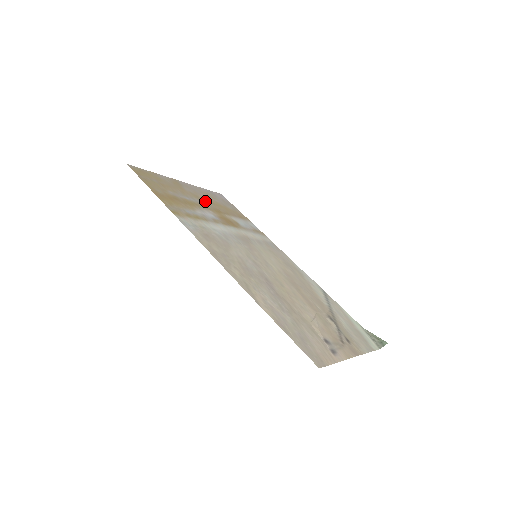
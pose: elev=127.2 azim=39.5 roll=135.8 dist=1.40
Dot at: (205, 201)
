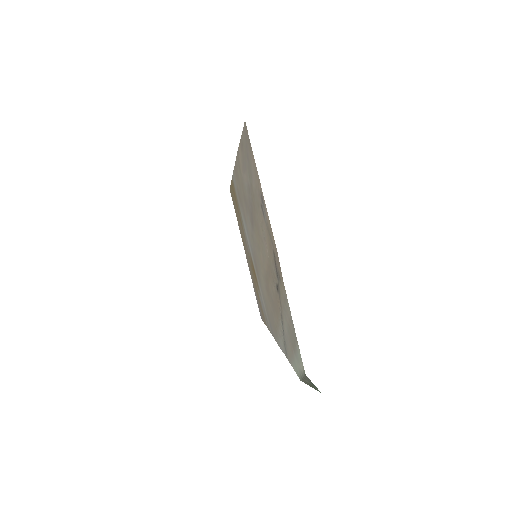
Dot at: (250, 264)
